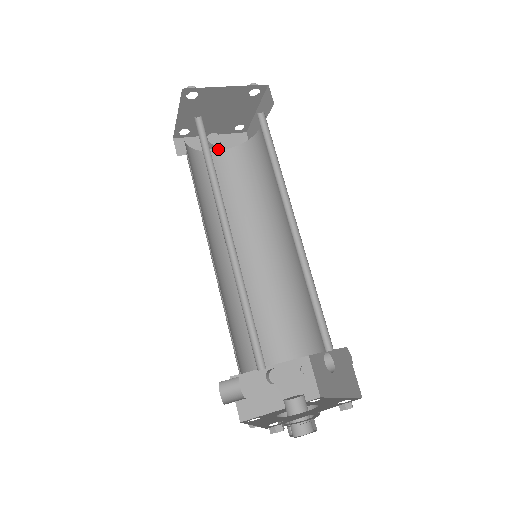
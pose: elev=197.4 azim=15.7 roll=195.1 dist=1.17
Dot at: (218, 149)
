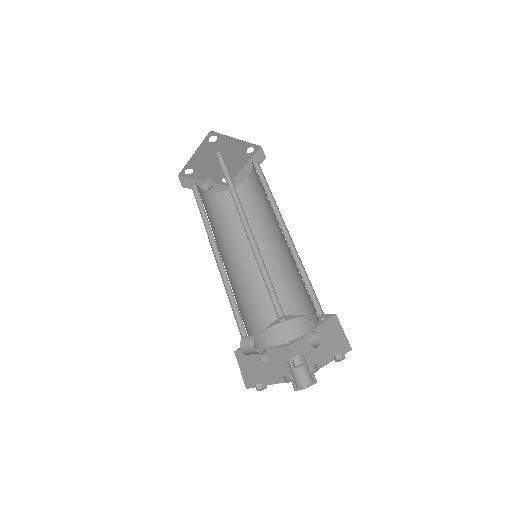
Dot at: (210, 191)
